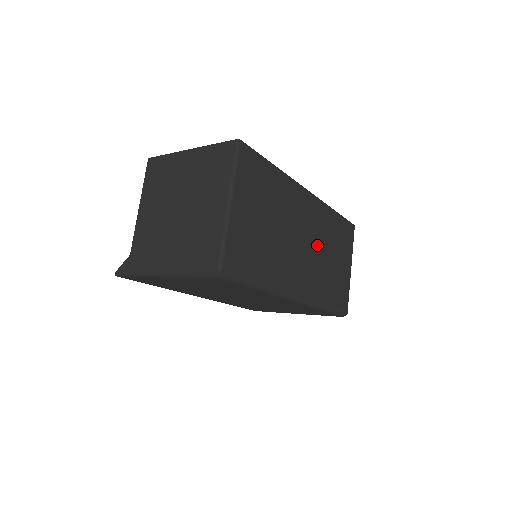
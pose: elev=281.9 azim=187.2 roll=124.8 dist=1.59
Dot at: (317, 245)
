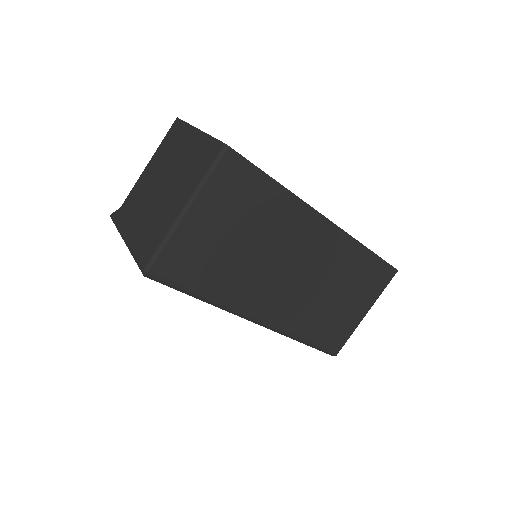
Dot at: (316, 278)
